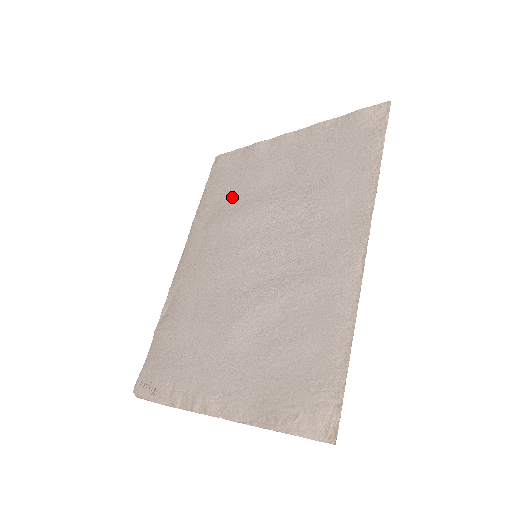
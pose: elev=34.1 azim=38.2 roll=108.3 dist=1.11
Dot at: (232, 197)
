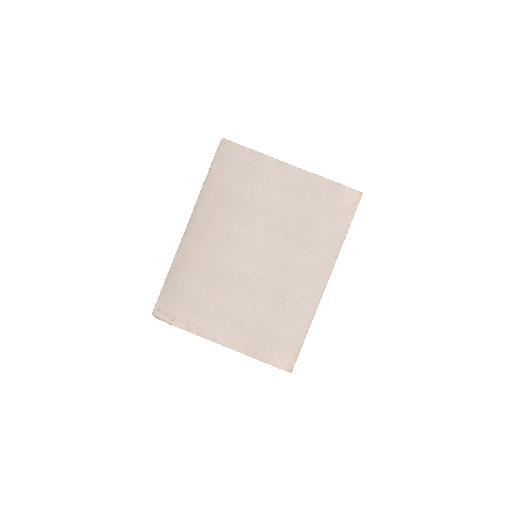
Dot at: (238, 194)
